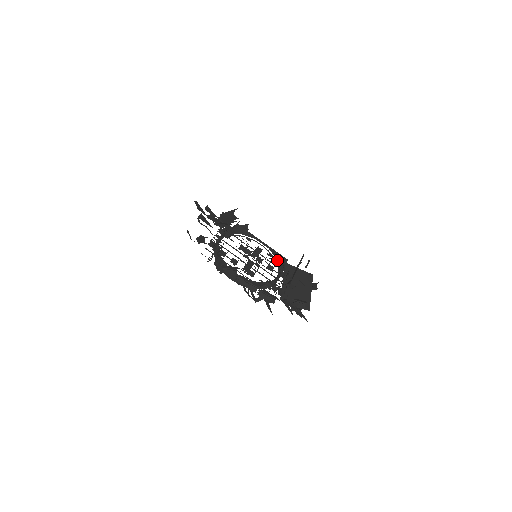
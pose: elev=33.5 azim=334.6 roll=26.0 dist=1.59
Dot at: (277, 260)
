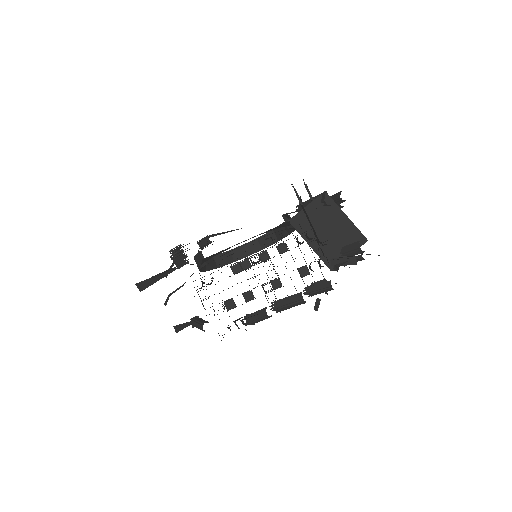
Dot at: occluded
